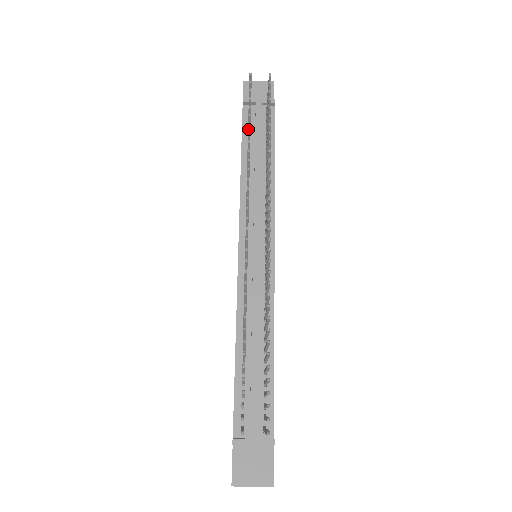
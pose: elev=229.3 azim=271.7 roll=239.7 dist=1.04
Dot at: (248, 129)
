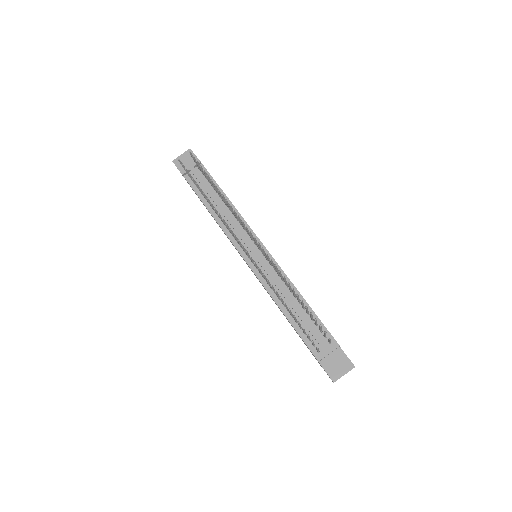
Dot at: (201, 191)
